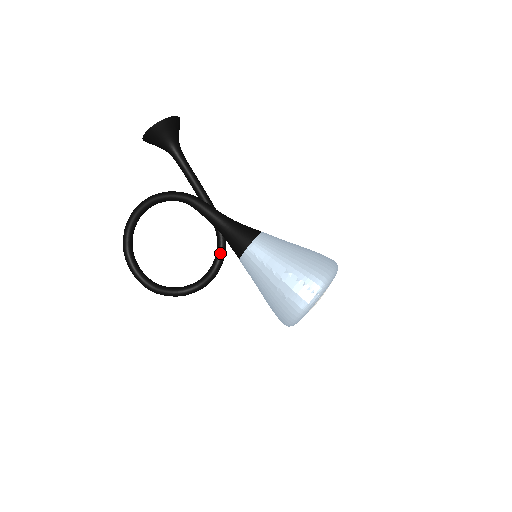
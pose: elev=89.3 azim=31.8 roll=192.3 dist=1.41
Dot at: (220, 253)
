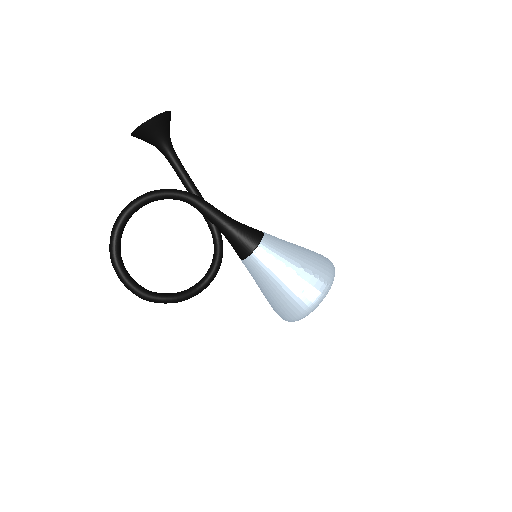
Dot at: (220, 254)
